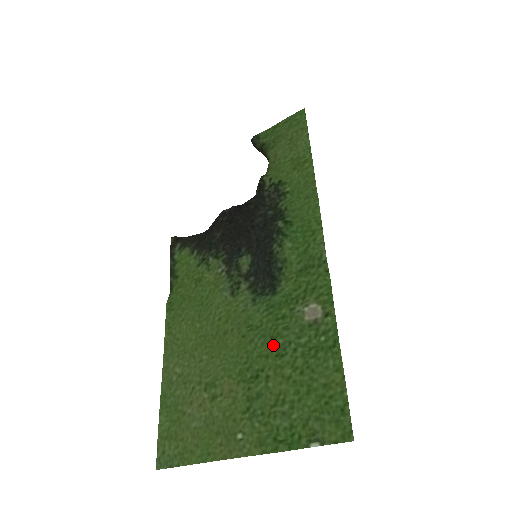
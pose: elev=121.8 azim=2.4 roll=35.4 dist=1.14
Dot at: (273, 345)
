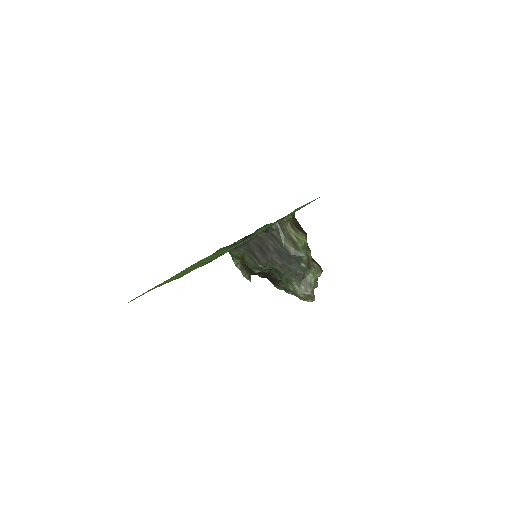
Dot at: occluded
